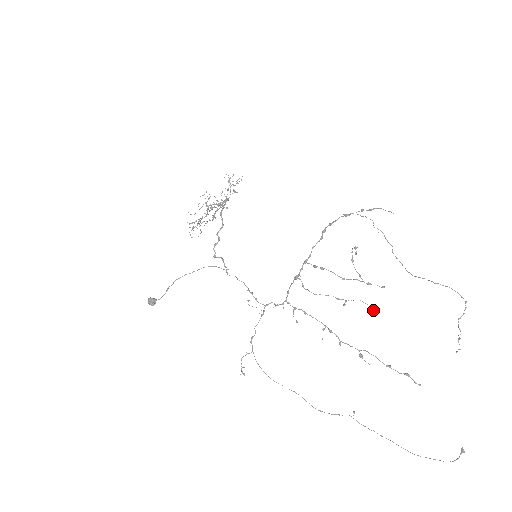
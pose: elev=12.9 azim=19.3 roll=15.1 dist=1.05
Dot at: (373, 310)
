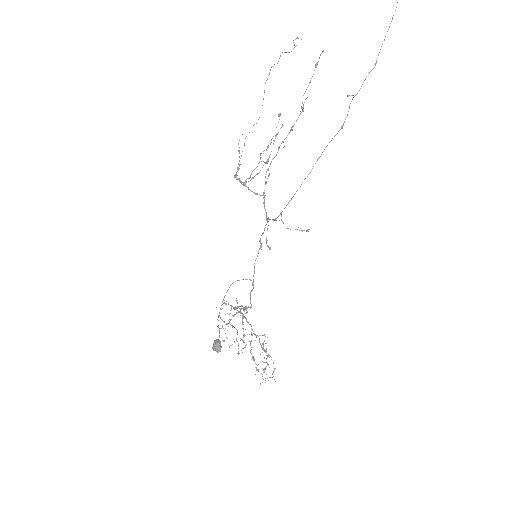
Dot at: (278, 116)
